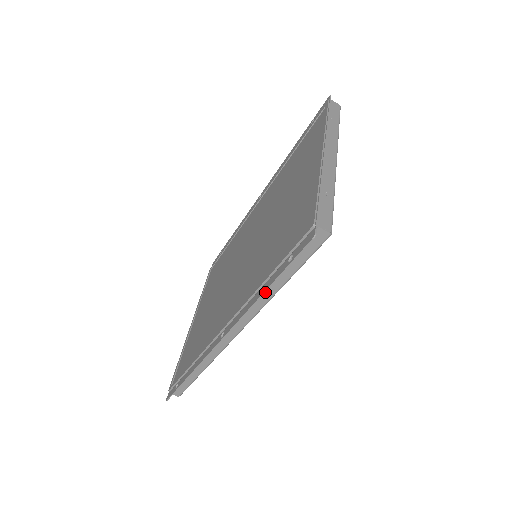
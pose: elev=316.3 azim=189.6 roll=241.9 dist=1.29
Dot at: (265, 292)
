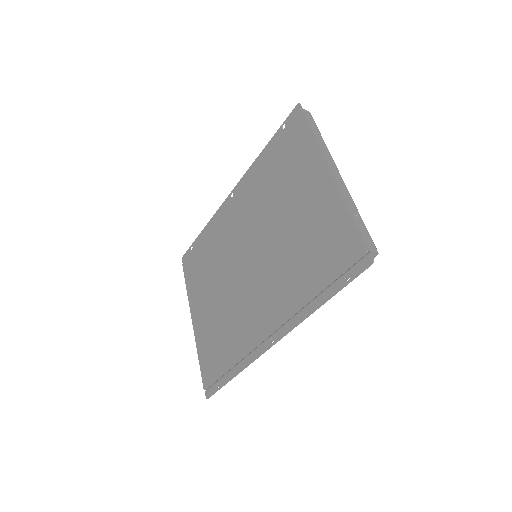
Dot at: occluded
